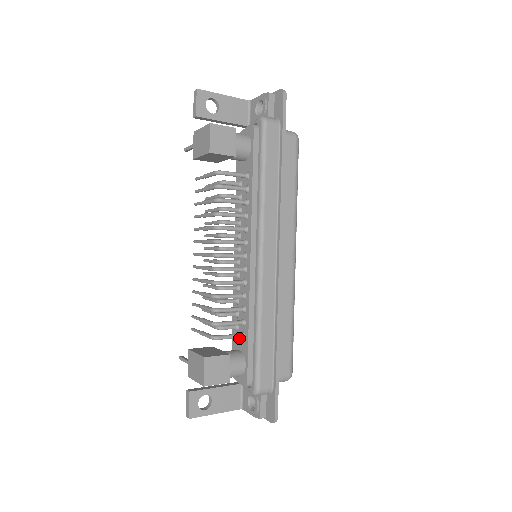
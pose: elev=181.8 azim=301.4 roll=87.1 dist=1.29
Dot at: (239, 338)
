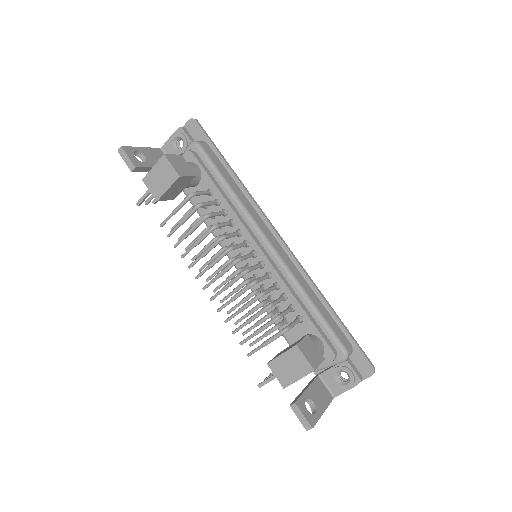
Dot at: (296, 326)
